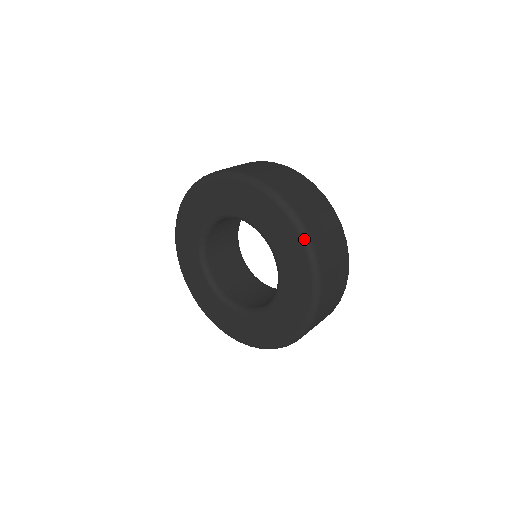
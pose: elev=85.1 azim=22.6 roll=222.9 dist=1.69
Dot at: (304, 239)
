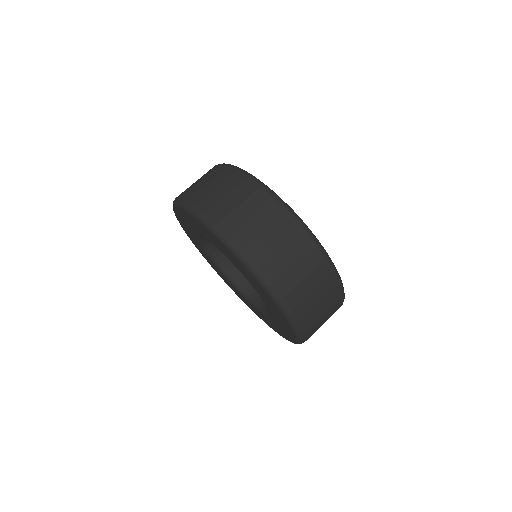
Dot at: (248, 268)
